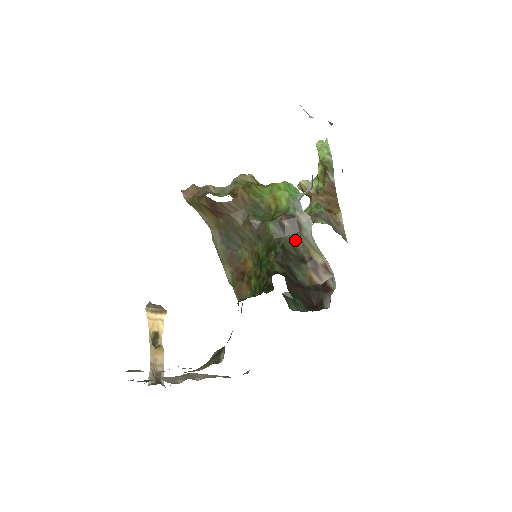
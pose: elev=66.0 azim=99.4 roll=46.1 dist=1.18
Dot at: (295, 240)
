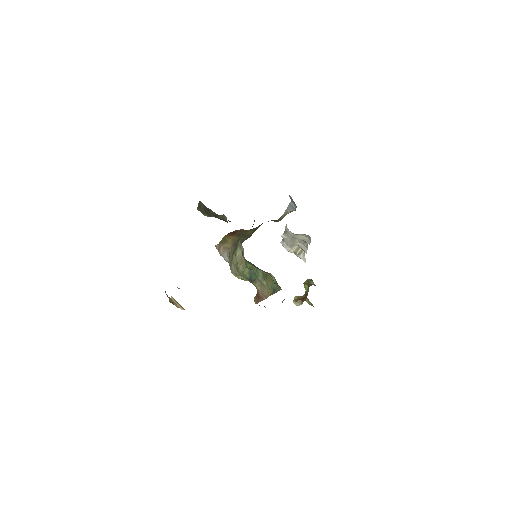
Dot at: (276, 221)
